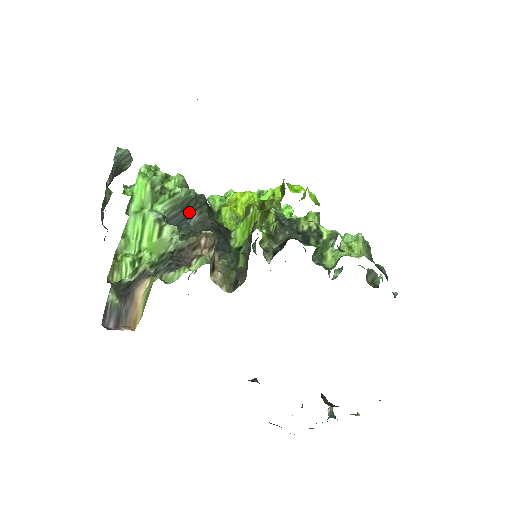
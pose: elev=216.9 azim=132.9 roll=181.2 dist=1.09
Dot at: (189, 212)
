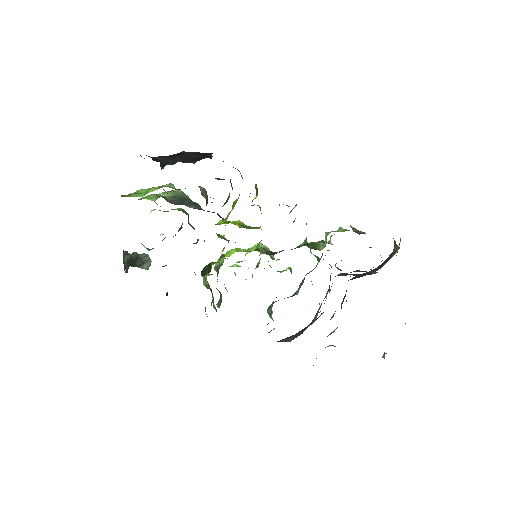
Dot at: (186, 203)
